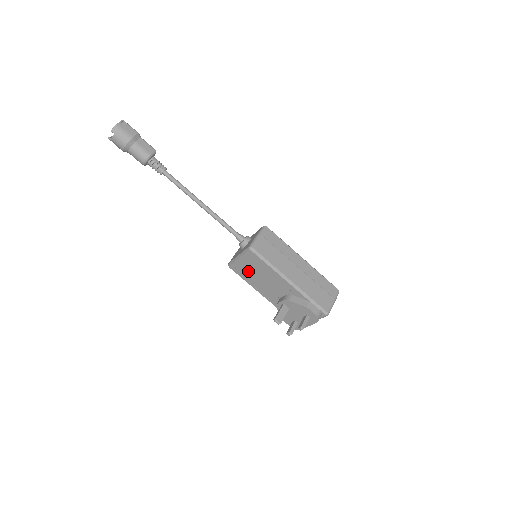
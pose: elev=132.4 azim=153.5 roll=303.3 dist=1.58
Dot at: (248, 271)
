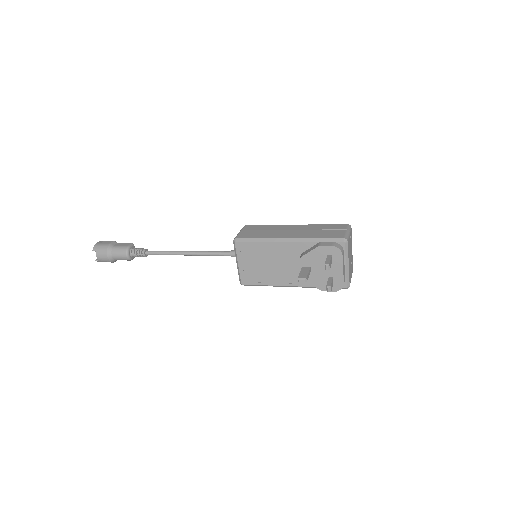
Dot at: (255, 270)
